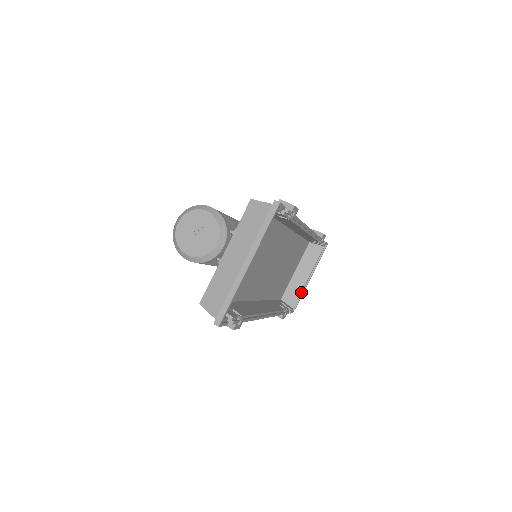
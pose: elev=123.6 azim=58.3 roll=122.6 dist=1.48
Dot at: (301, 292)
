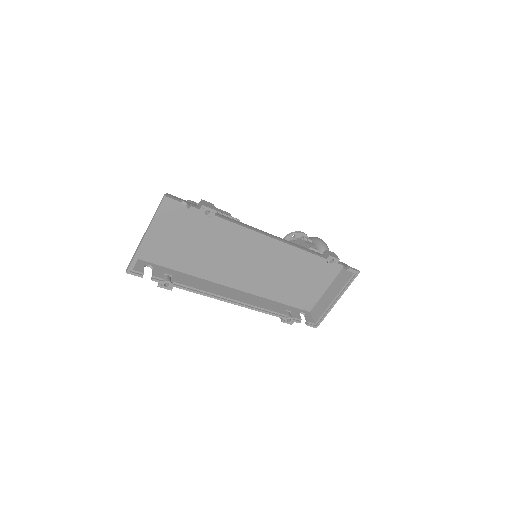
Dot at: (326, 311)
